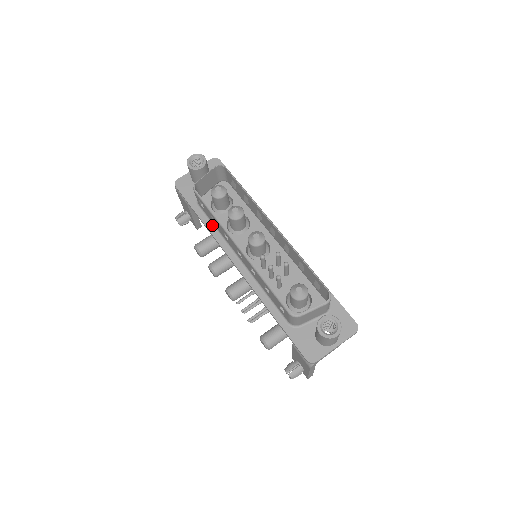
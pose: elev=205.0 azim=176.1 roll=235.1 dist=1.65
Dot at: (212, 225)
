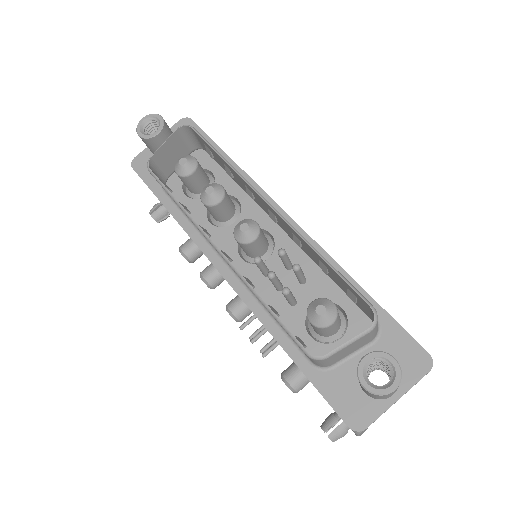
Dot at: (185, 218)
